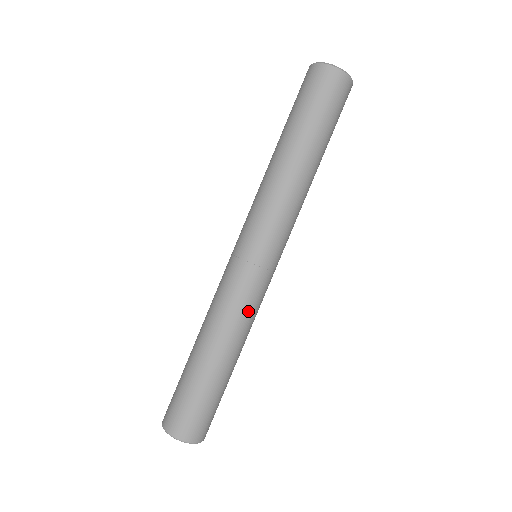
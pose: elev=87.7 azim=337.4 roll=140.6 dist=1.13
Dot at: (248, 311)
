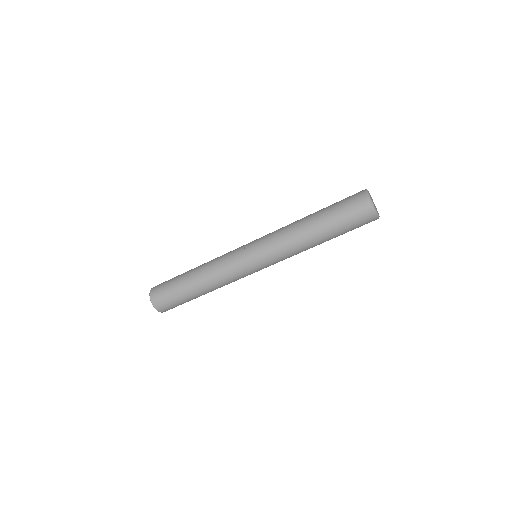
Dot at: occluded
